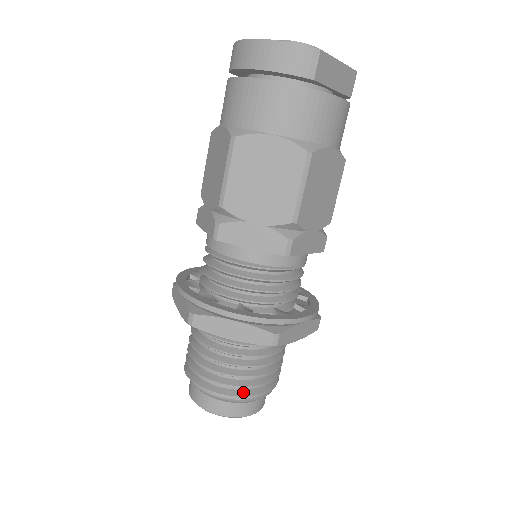
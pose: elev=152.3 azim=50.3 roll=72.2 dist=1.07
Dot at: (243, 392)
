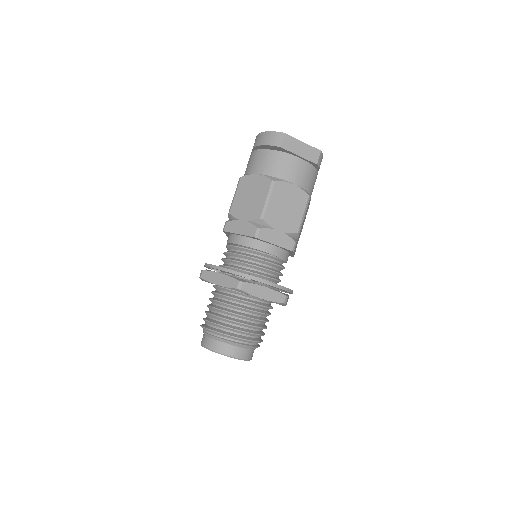
Dot at: (225, 332)
